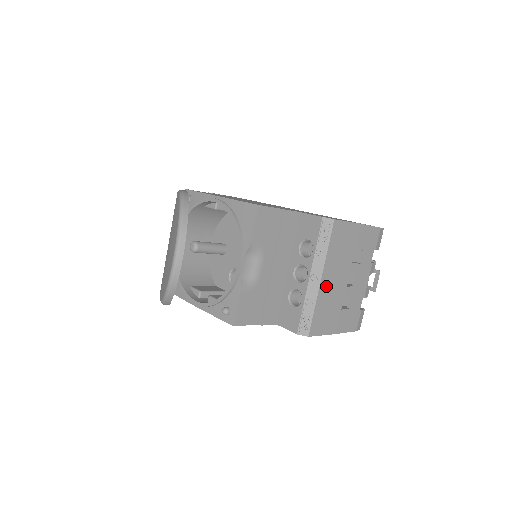
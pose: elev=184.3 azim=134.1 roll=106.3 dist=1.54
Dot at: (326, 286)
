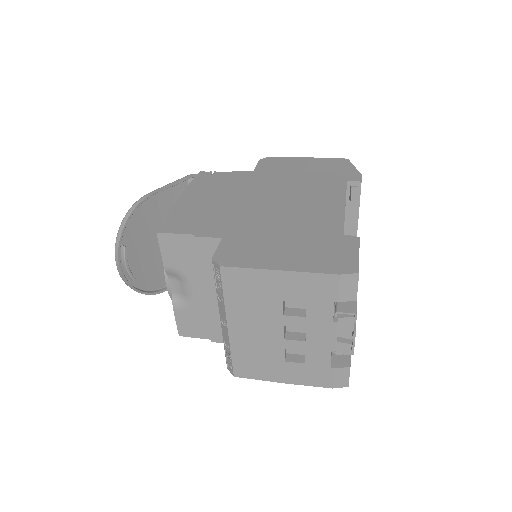
Dot at: (241, 334)
